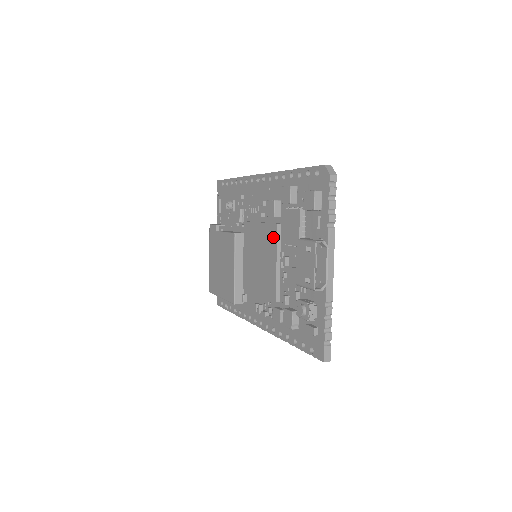
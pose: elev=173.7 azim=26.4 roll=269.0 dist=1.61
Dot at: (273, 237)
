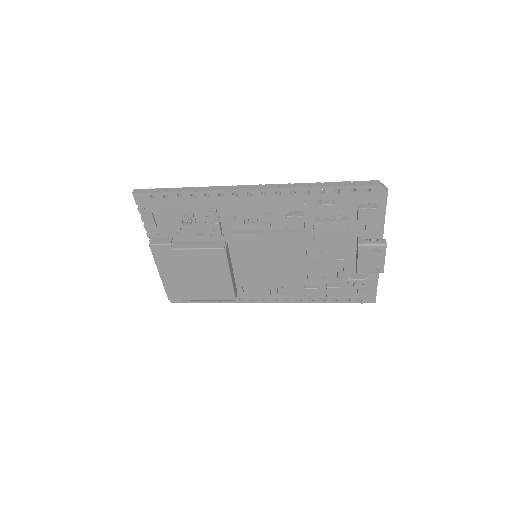
Dot at: (299, 242)
